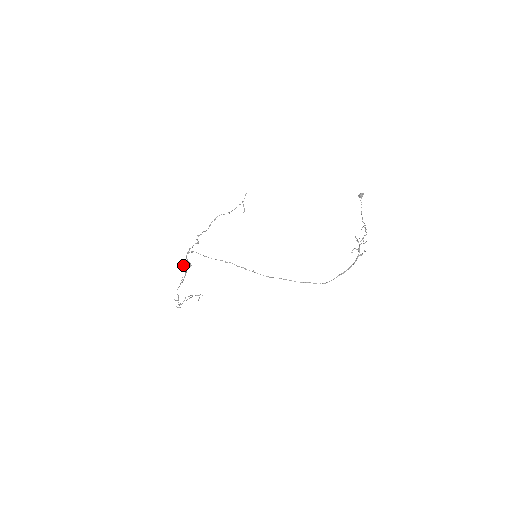
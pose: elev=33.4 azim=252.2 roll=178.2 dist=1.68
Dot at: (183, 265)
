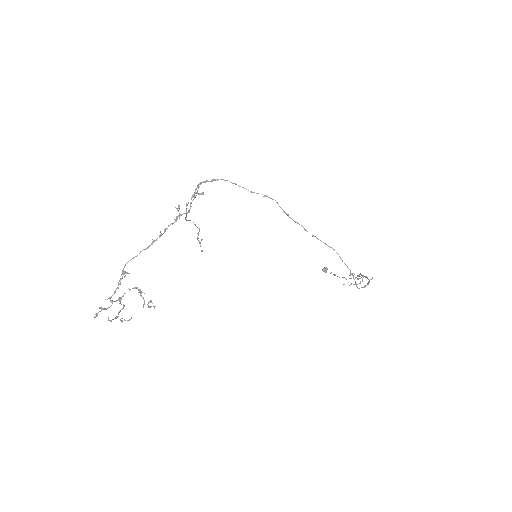
Dot at: (178, 205)
